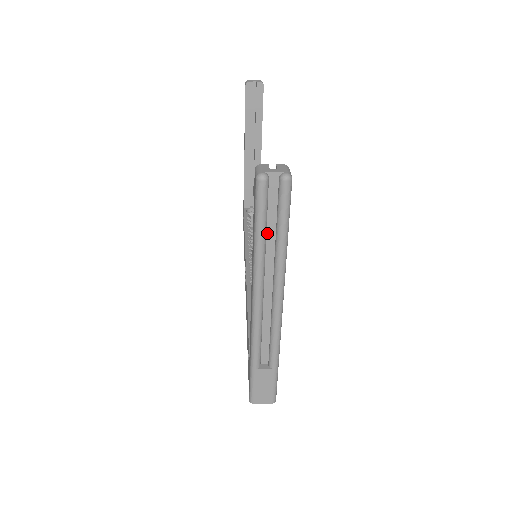
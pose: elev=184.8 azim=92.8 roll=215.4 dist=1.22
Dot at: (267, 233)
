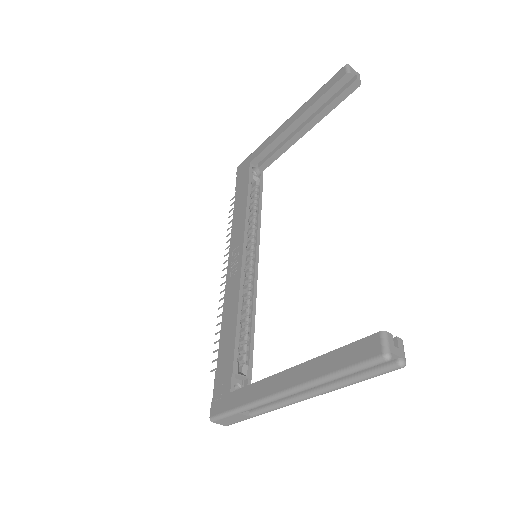
Dot at: occluded
